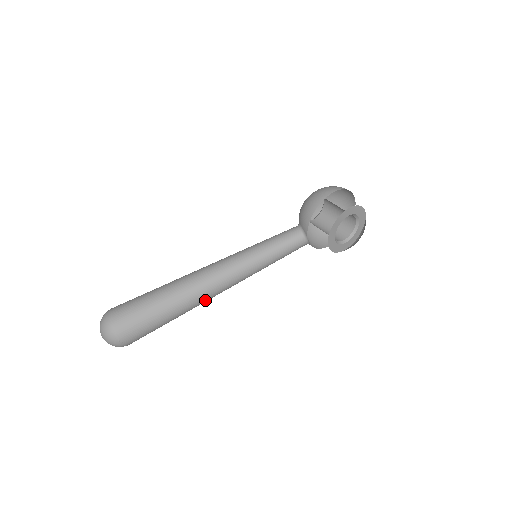
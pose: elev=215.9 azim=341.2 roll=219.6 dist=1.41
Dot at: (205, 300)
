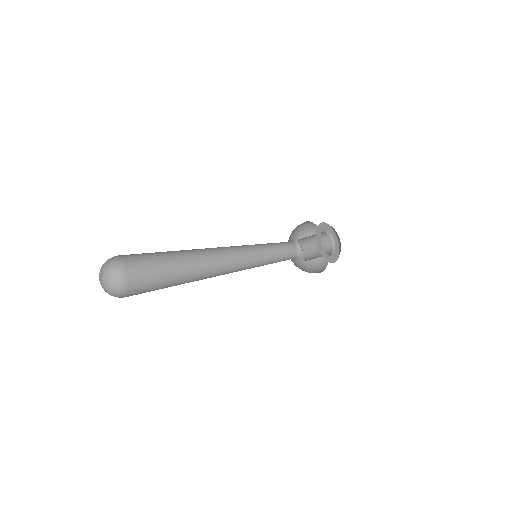
Dot at: (212, 265)
